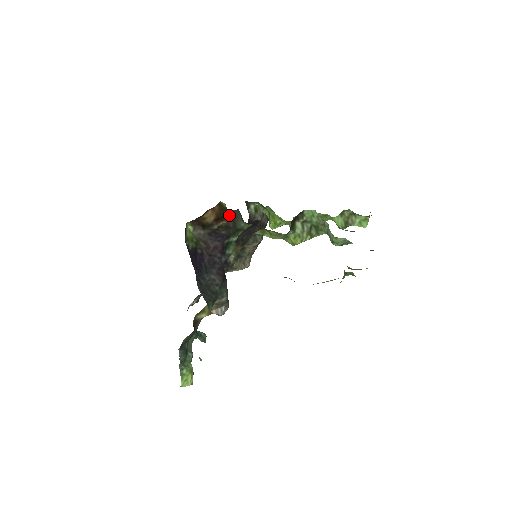
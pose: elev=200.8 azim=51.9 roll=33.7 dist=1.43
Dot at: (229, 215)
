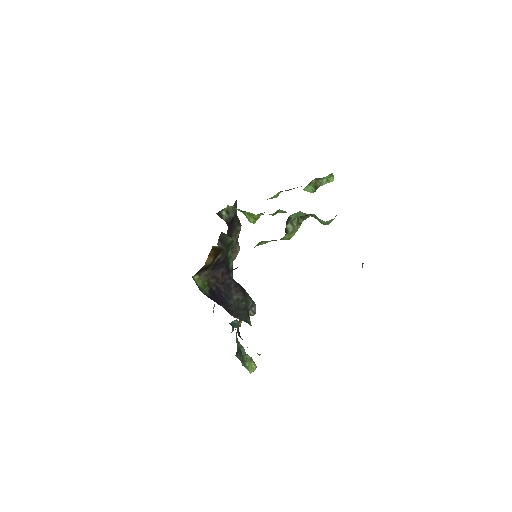
Dot at: occluded
